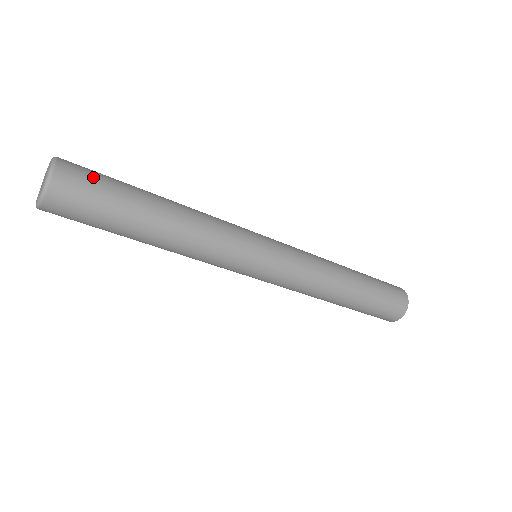
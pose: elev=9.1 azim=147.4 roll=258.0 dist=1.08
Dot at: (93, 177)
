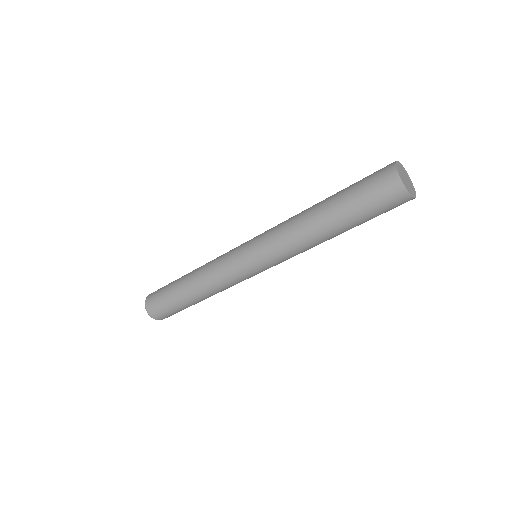
Dot at: (158, 300)
